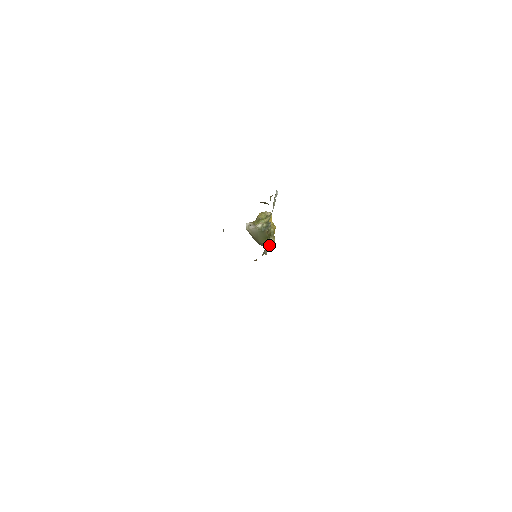
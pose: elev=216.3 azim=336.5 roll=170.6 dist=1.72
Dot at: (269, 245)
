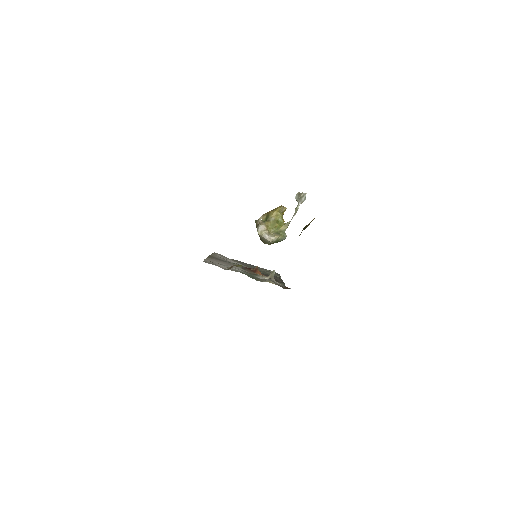
Dot at: occluded
